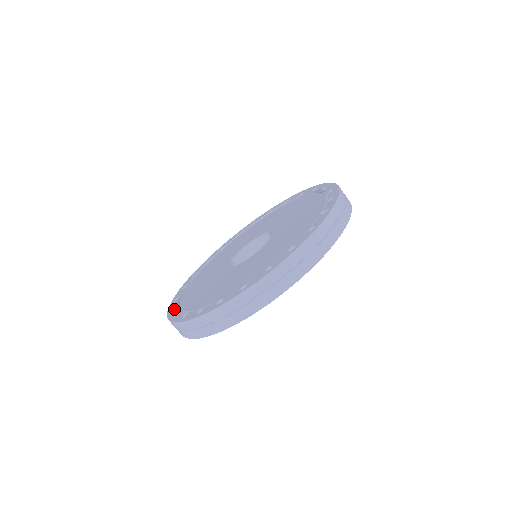
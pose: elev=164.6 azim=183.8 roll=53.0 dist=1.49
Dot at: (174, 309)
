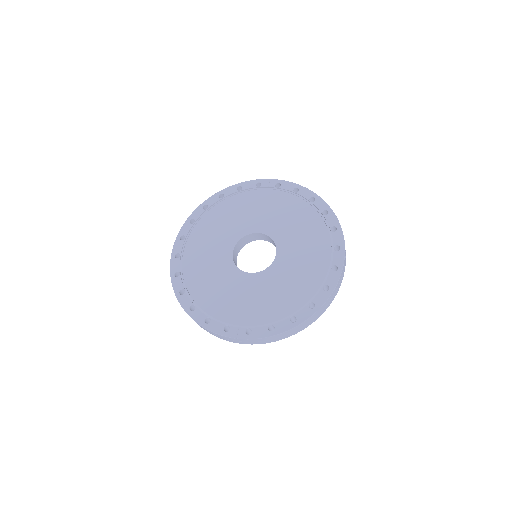
Dot at: (177, 259)
